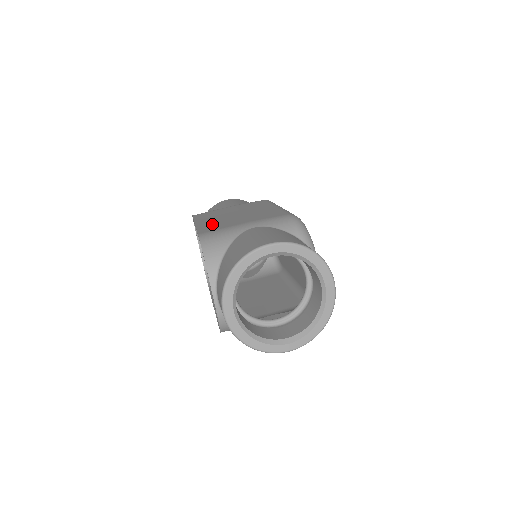
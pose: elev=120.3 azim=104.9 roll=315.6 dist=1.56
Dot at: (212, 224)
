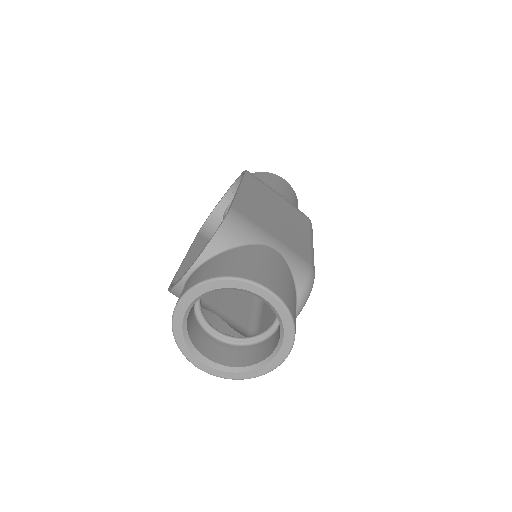
Dot at: (251, 205)
